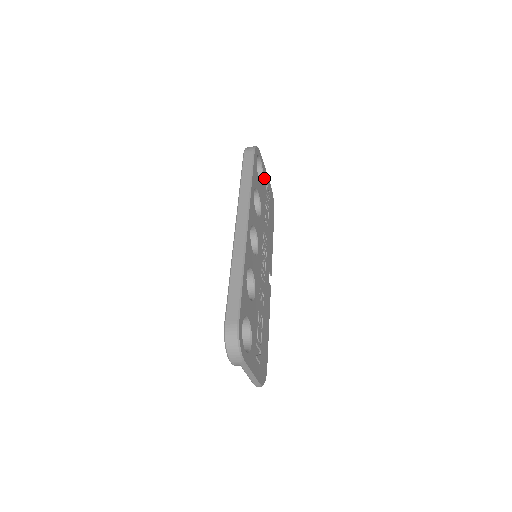
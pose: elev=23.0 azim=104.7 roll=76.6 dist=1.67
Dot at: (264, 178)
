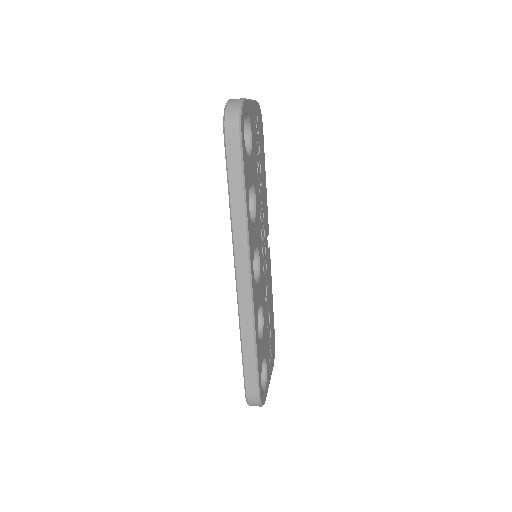
Dot at: (252, 125)
